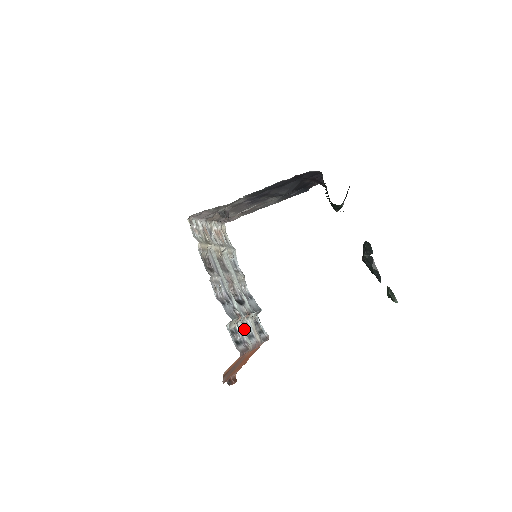
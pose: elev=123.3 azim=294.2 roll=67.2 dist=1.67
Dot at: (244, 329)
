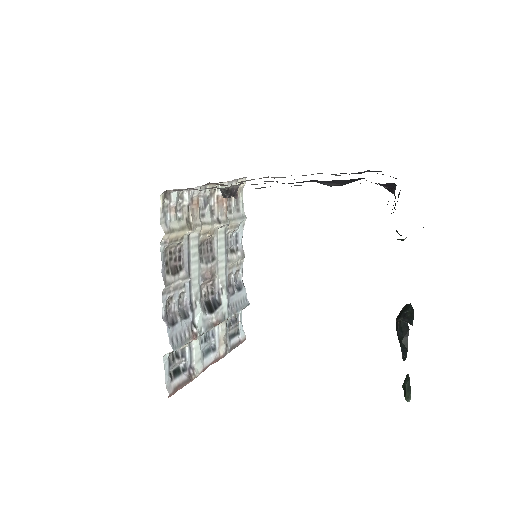
Dot at: (200, 347)
